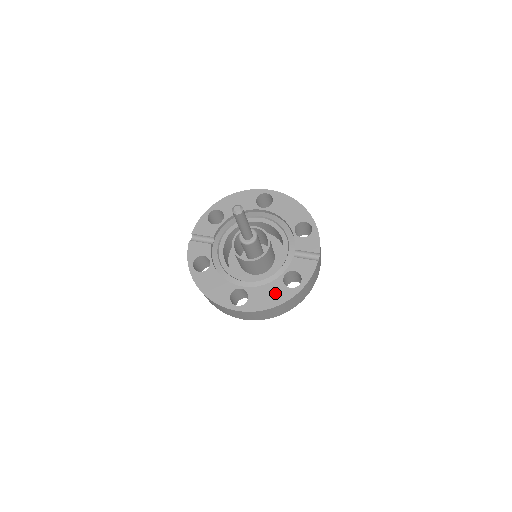
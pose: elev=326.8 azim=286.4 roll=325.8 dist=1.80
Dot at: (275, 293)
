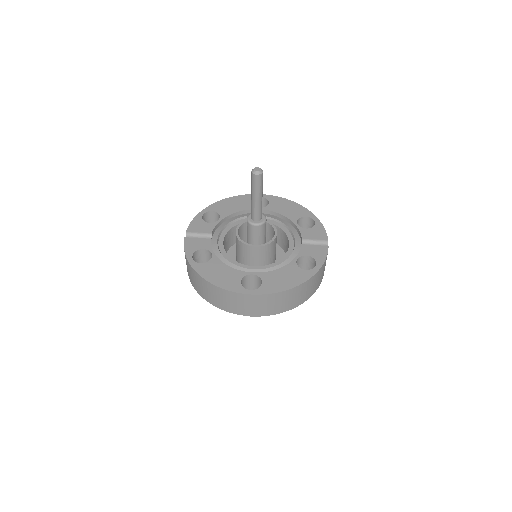
Dot at: (291, 275)
